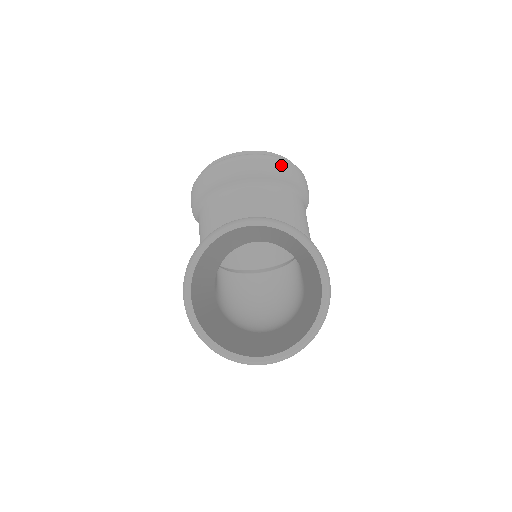
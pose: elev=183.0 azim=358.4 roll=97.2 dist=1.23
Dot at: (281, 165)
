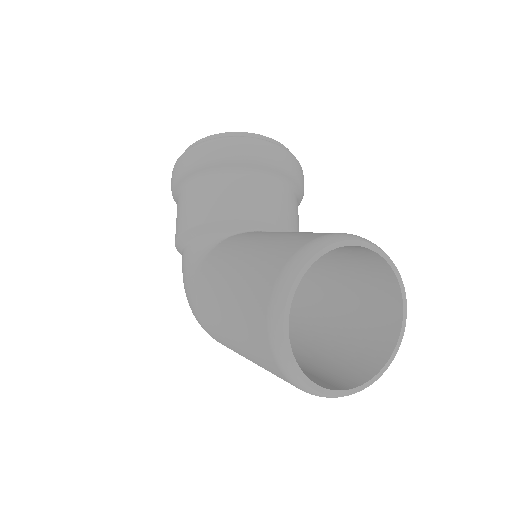
Dot at: (300, 169)
